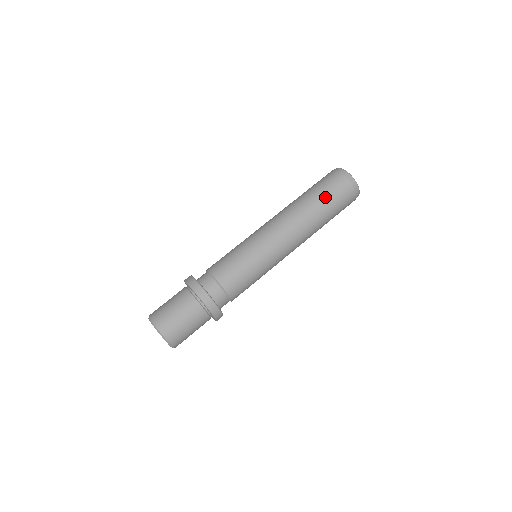
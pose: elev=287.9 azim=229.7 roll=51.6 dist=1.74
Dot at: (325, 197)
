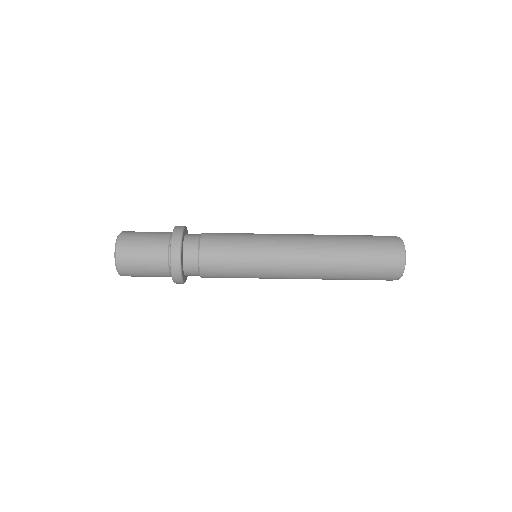
Dot at: (360, 275)
